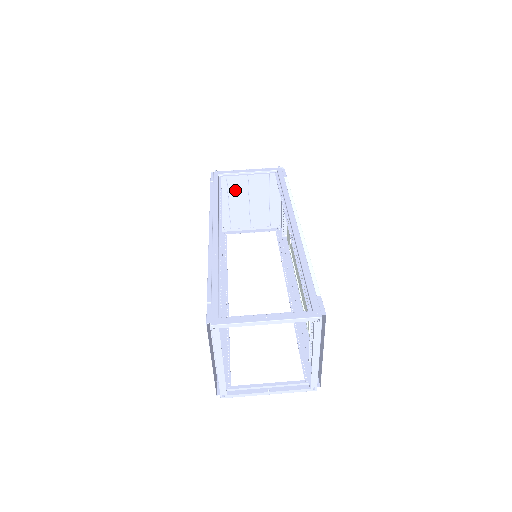
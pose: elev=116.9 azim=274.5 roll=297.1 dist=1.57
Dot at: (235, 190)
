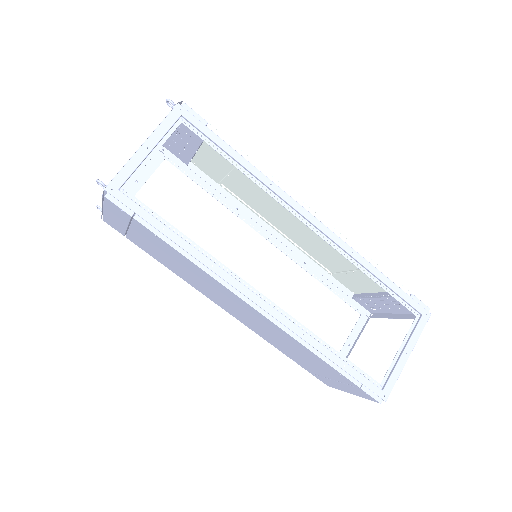
Dot at: occluded
